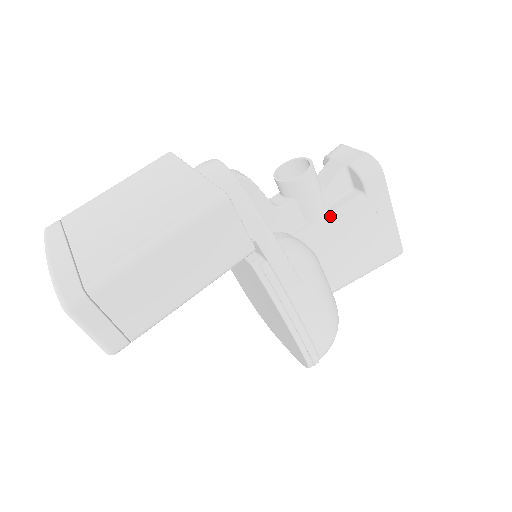
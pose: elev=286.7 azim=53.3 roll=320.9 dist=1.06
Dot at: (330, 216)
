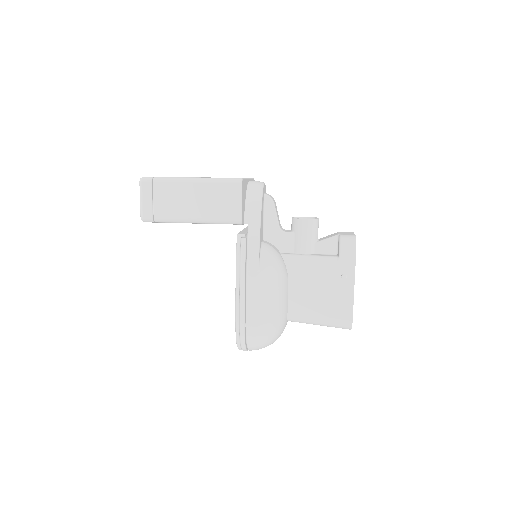
Dot at: (309, 256)
